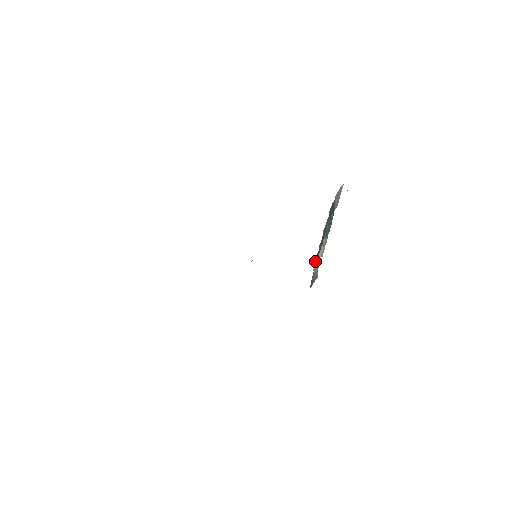
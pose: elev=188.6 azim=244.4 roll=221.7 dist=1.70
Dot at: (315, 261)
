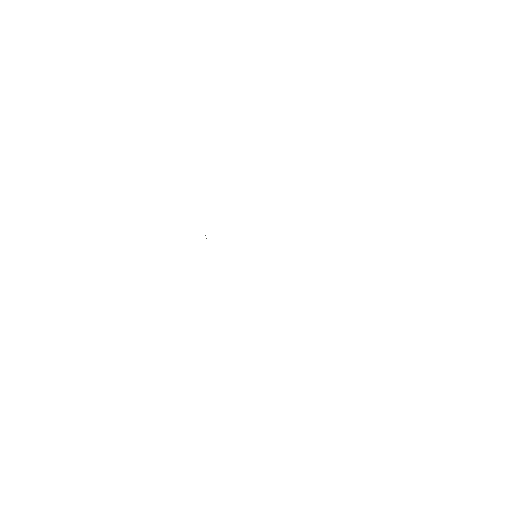
Dot at: occluded
